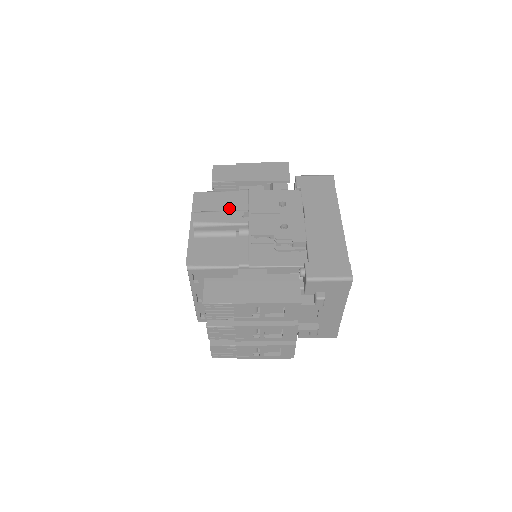
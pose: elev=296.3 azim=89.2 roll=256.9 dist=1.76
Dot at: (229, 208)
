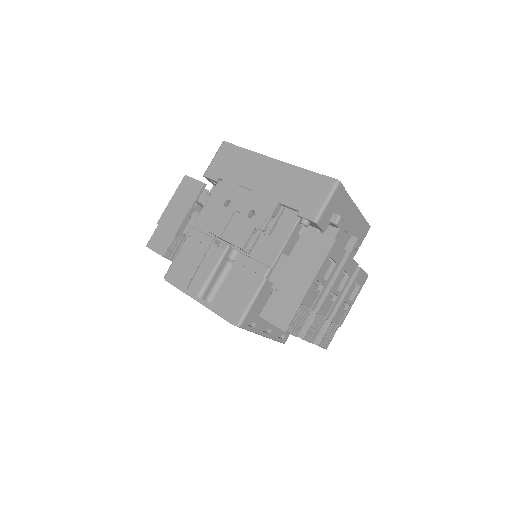
Dot at: (200, 255)
